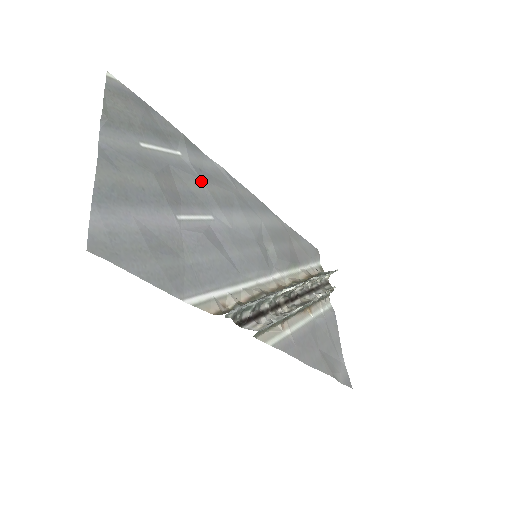
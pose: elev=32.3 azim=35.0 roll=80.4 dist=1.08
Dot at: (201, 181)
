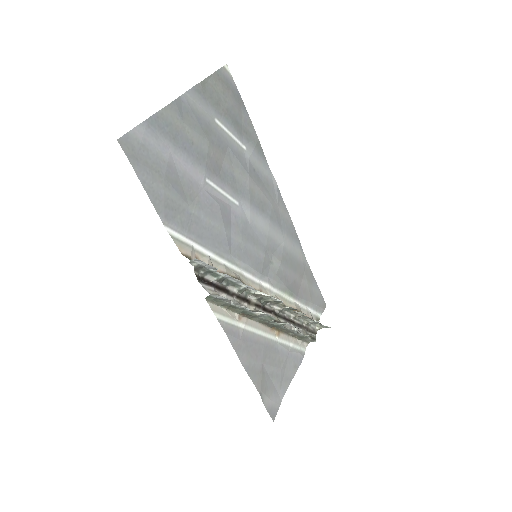
Dot at: (248, 176)
